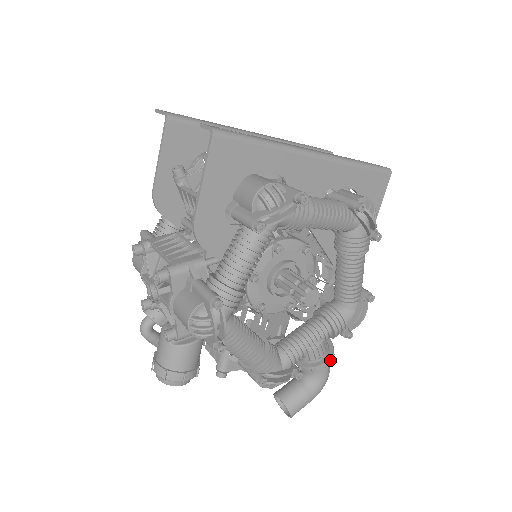
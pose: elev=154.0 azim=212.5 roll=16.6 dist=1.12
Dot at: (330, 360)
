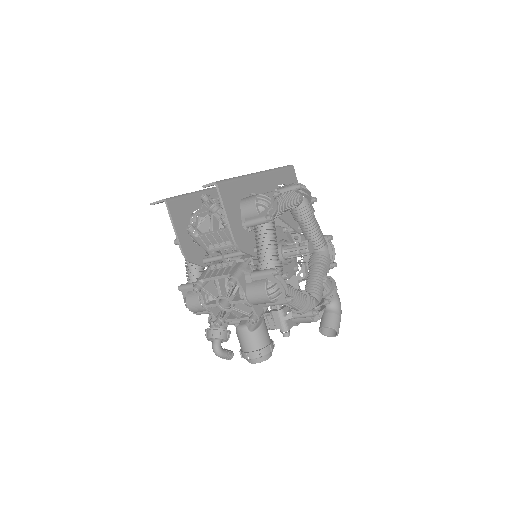
Dot at: occluded
